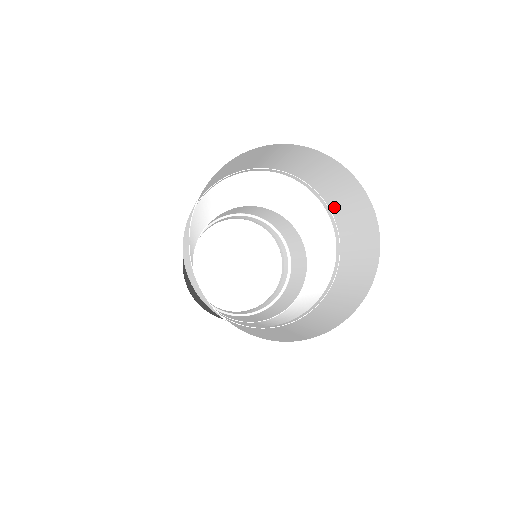
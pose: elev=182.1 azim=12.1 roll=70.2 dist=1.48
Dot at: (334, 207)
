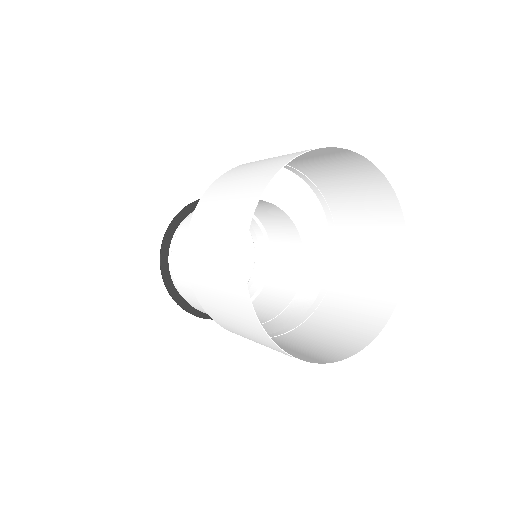
Dot at: (295, 164)
